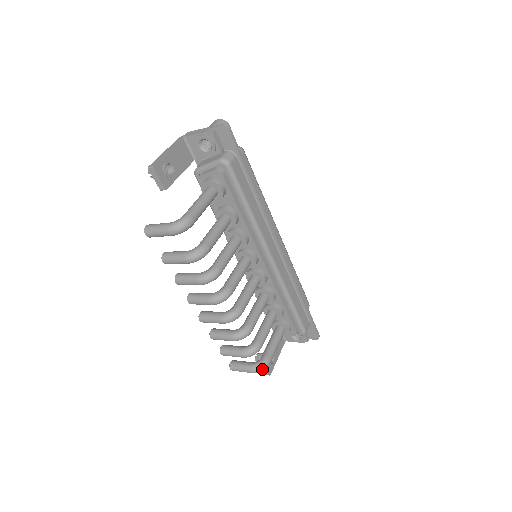
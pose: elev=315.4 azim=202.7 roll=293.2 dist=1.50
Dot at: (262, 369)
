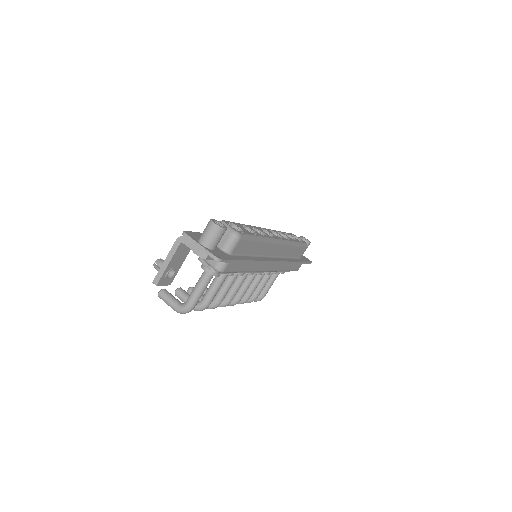
Dot at: occluded
